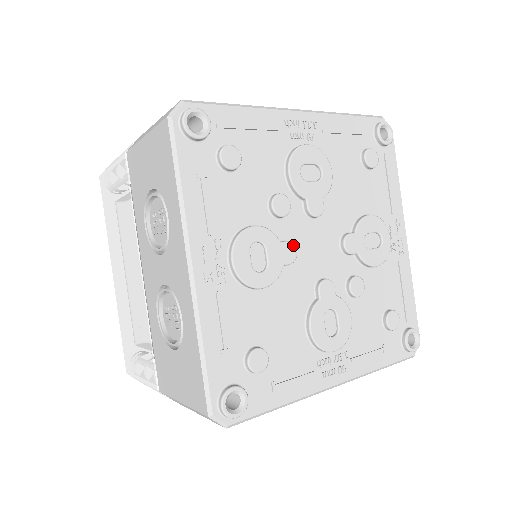
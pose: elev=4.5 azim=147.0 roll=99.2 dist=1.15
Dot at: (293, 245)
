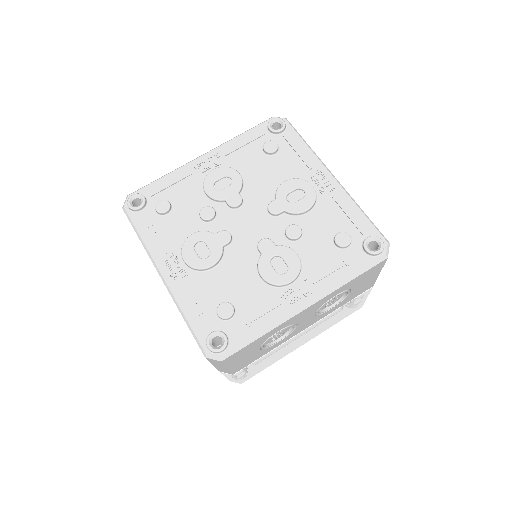
Dot at: (225, 231)
